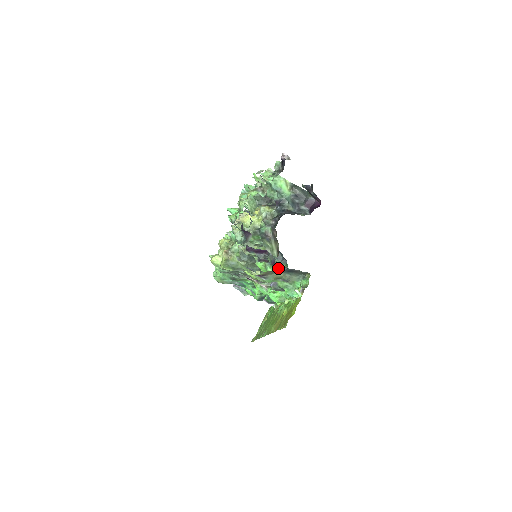
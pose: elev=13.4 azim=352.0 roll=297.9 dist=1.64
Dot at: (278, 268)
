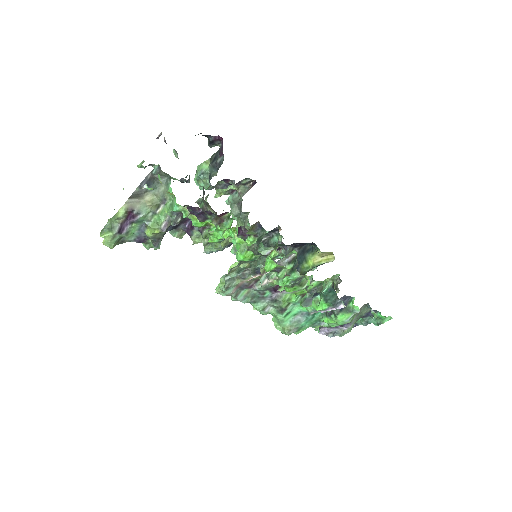
Dot at: (203, 217)
